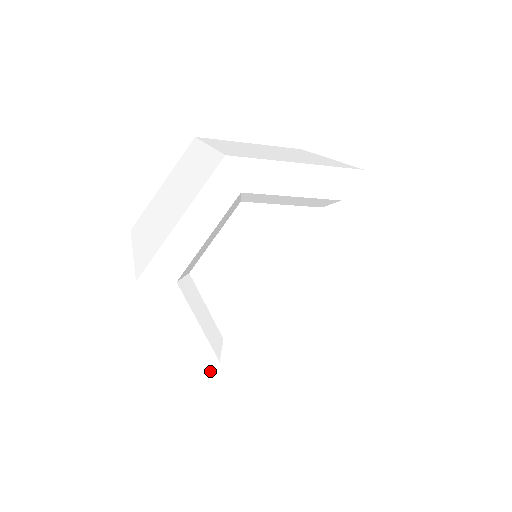
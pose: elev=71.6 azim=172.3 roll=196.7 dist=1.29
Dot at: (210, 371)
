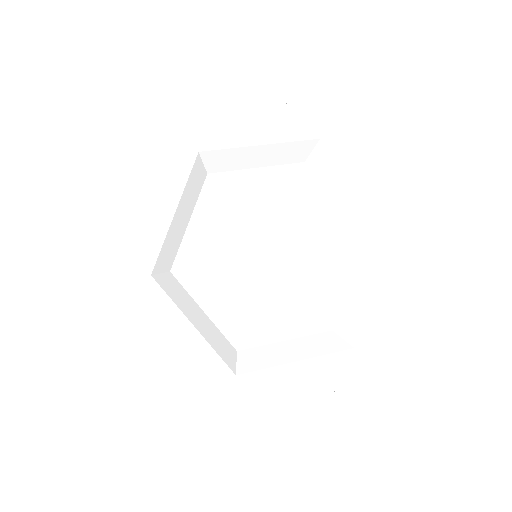
Dot at: (227, 391)
